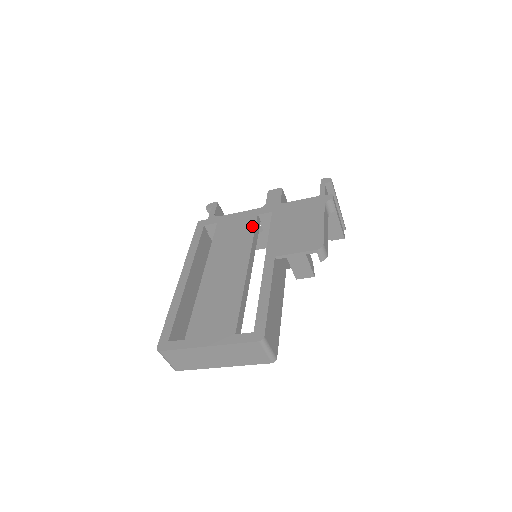
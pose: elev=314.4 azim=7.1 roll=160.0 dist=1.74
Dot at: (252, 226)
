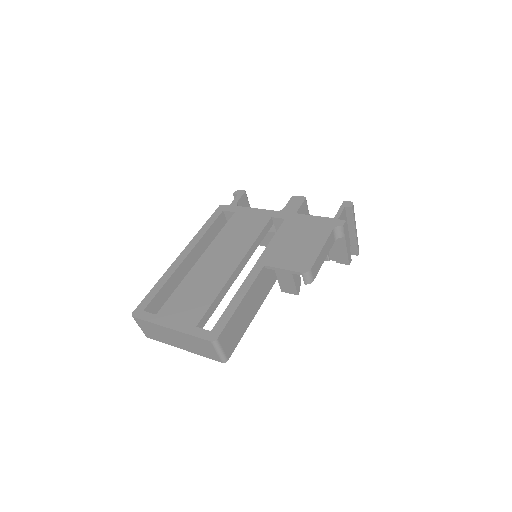
Dot at: (261, 227)
